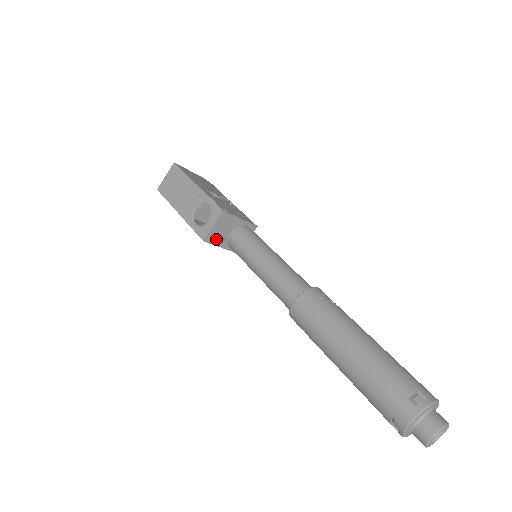
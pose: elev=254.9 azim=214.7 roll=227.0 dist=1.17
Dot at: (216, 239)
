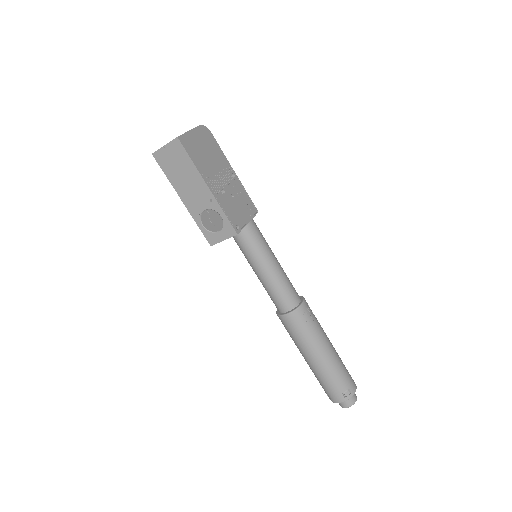
Dot at: occluded
